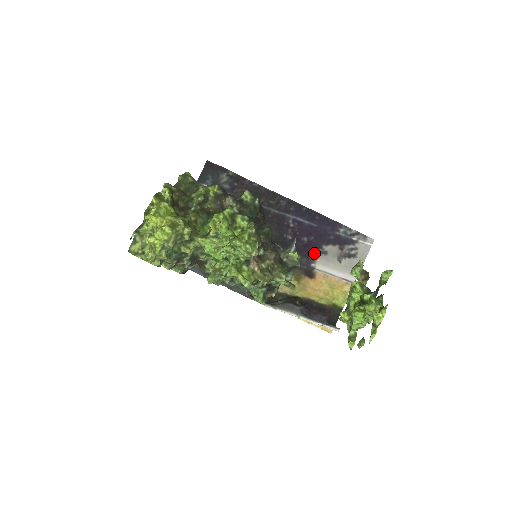
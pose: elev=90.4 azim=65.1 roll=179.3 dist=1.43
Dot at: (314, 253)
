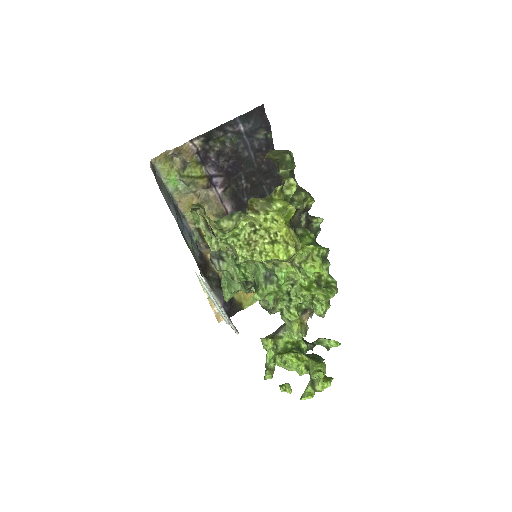
Dot at: occluded
